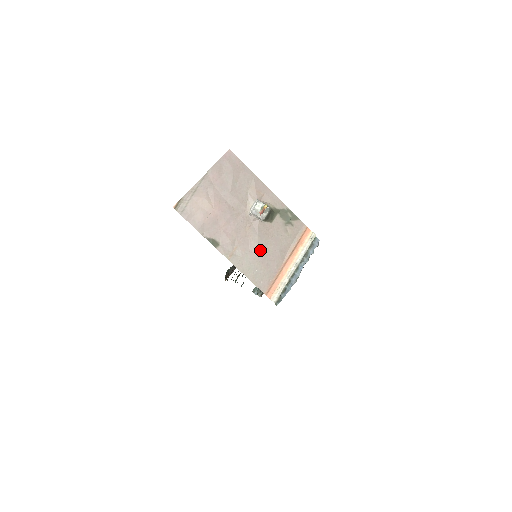
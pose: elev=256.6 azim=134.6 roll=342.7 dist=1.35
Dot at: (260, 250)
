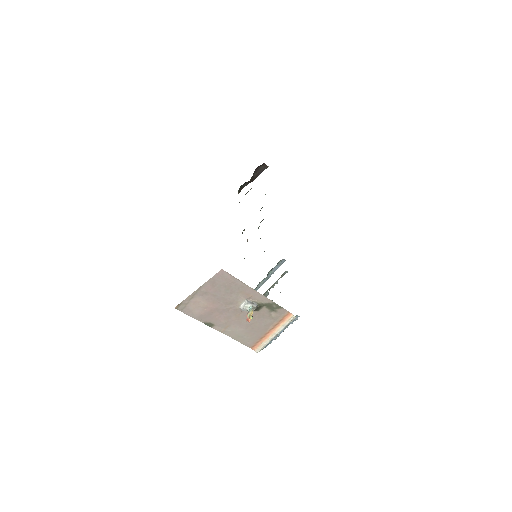
Dot at: (248, 326)
